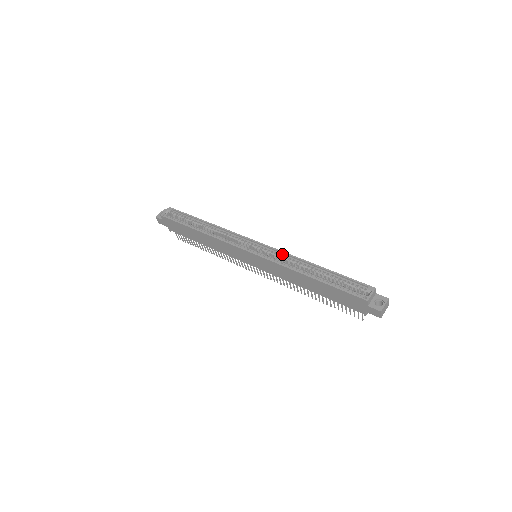
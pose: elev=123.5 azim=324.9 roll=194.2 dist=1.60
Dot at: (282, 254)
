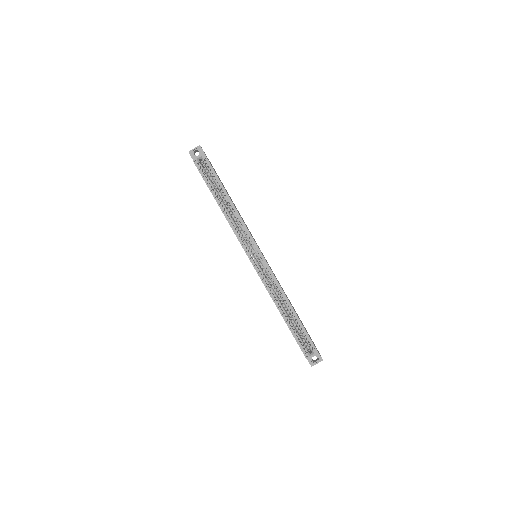
Dot at: (274, 278)
